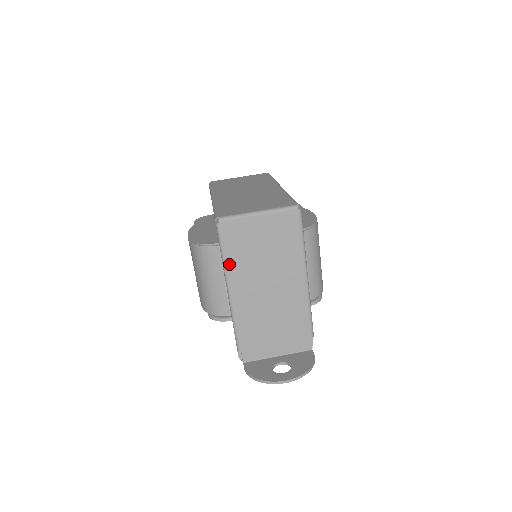
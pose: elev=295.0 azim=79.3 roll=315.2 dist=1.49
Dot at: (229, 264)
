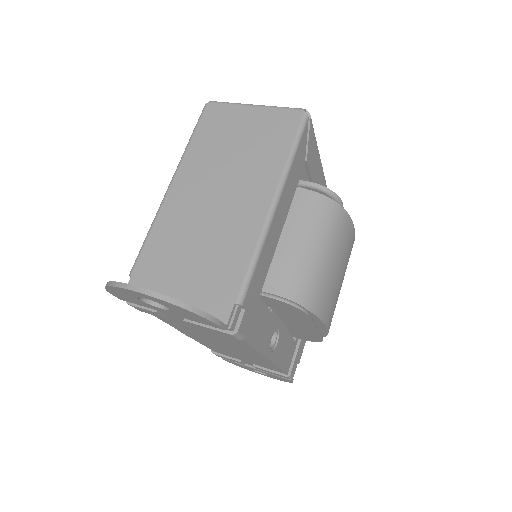
Dot at: (190, 151)
